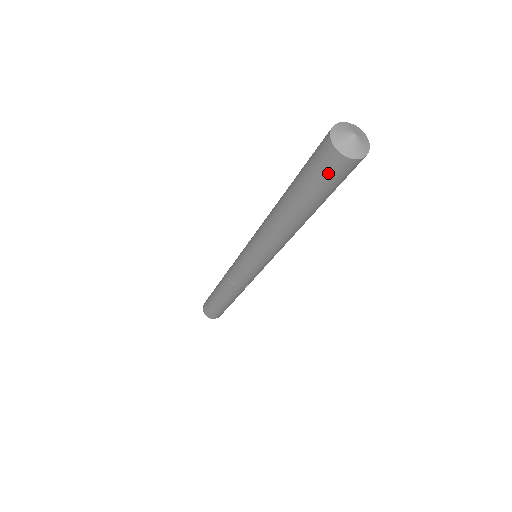
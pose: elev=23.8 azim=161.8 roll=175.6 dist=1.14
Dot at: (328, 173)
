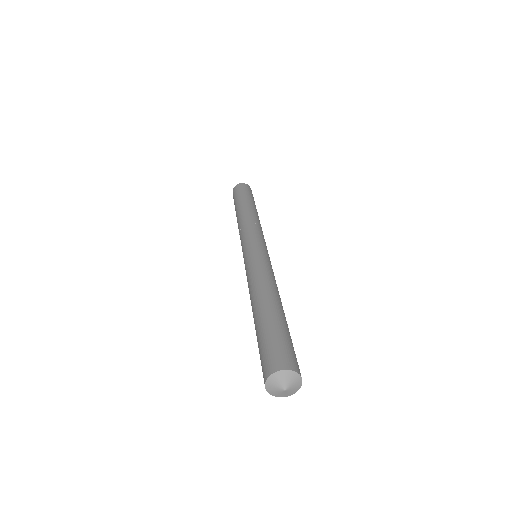
Dot at: occluded
